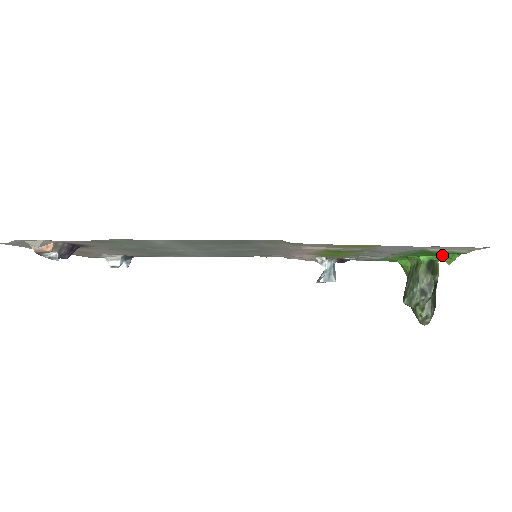
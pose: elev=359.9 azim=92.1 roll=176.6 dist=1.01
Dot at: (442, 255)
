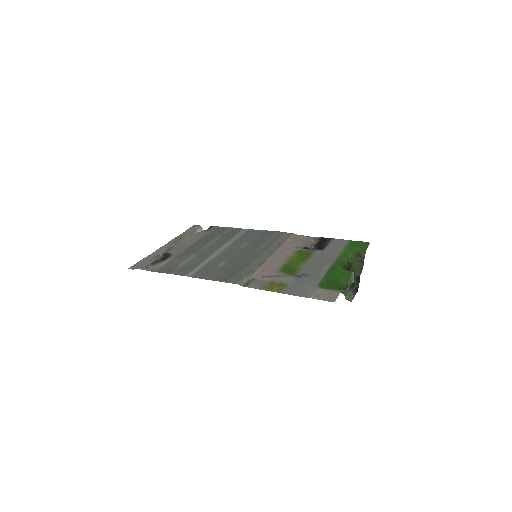
Dot at: (337, 283)
